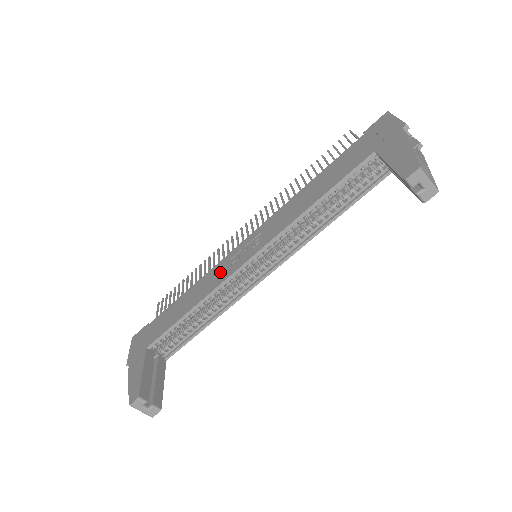
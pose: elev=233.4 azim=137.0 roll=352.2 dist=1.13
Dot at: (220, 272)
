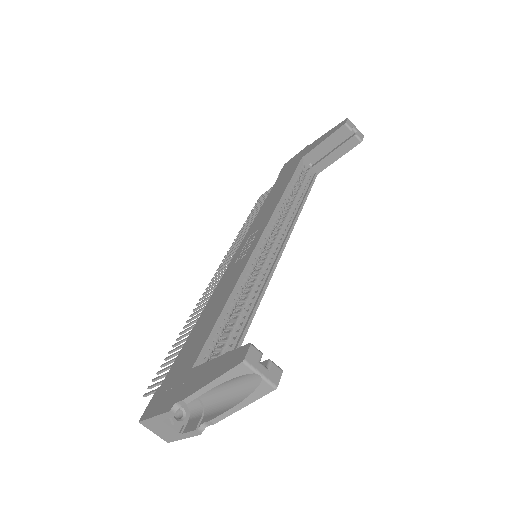
Dot at: (233, 271)
